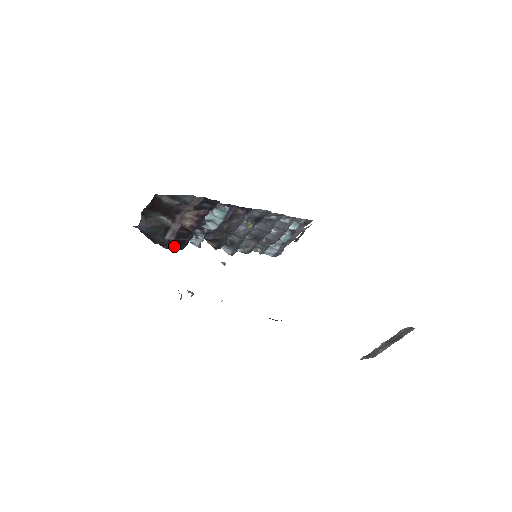
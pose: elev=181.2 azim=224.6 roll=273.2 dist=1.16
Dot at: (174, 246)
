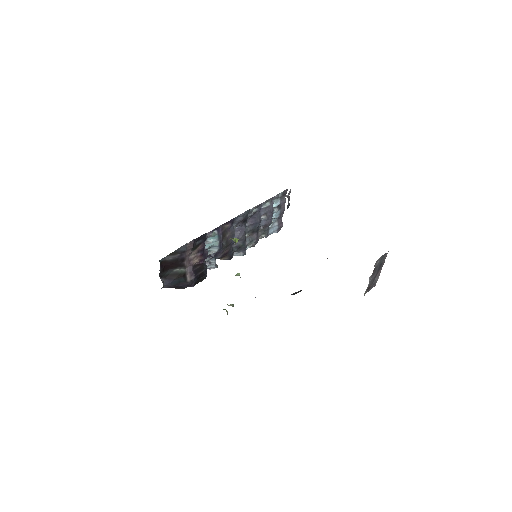
Dot at: (198, 281)
